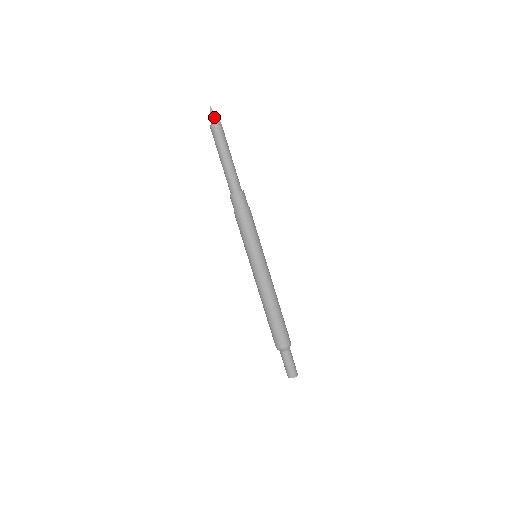
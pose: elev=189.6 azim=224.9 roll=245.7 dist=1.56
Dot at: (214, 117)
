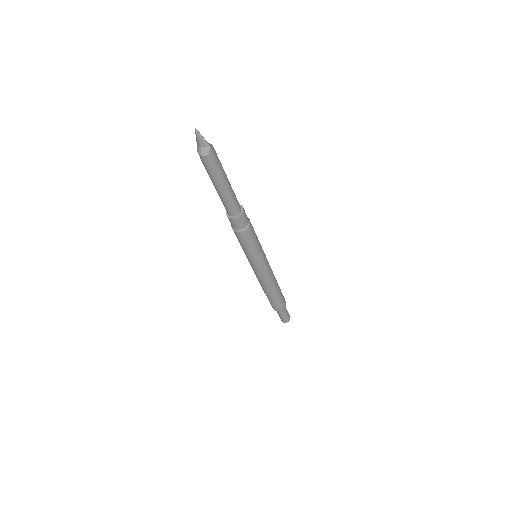
Dot at: (203, 143)
